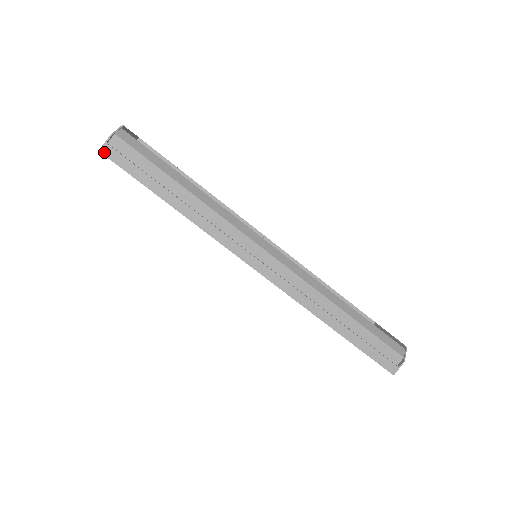
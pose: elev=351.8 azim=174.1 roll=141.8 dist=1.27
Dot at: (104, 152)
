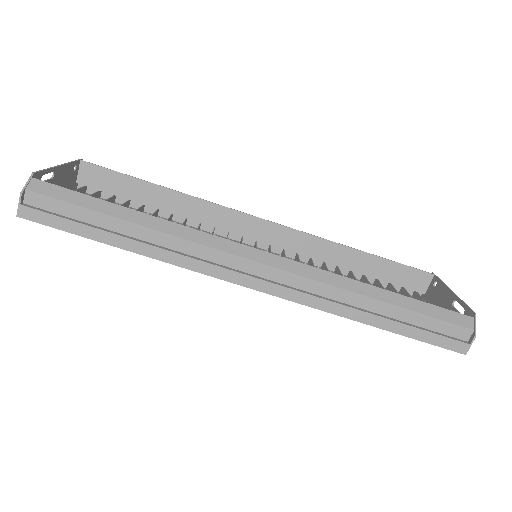
Dot at: (23, 216)
